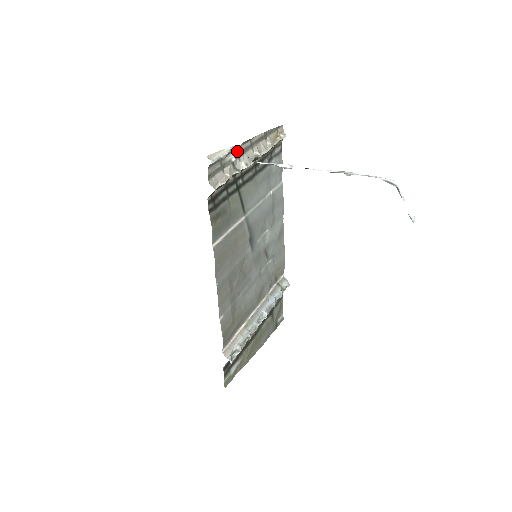
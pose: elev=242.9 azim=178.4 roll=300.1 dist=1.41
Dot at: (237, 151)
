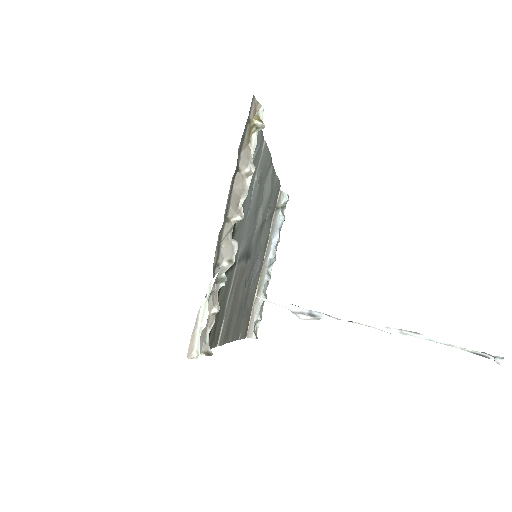
Dot at: occluded
